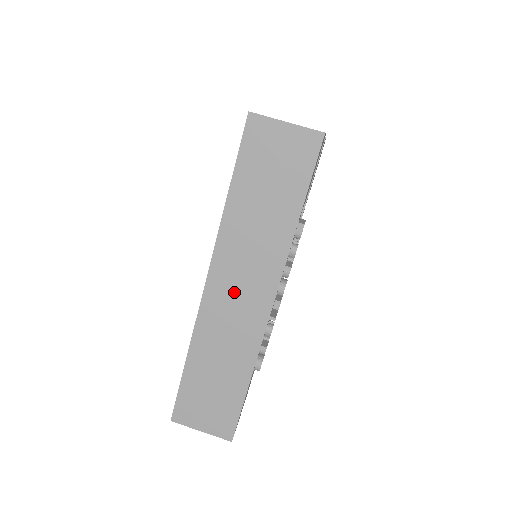
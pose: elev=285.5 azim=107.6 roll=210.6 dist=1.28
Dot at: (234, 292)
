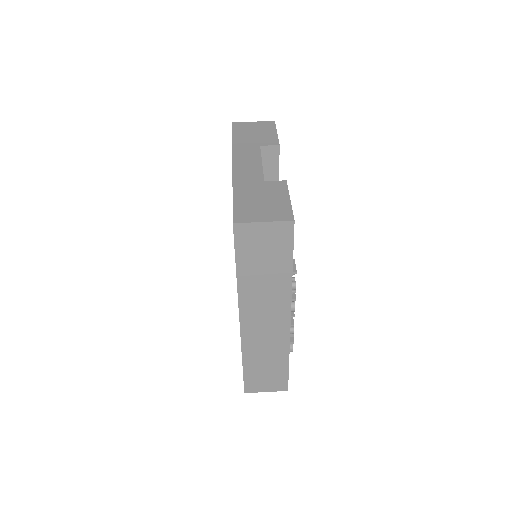
Dot at: (261, 322)
